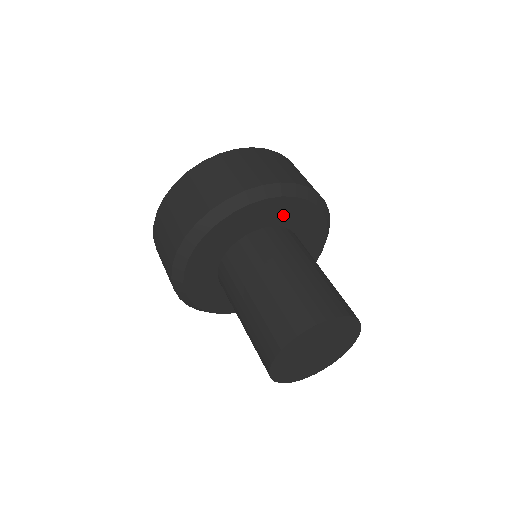
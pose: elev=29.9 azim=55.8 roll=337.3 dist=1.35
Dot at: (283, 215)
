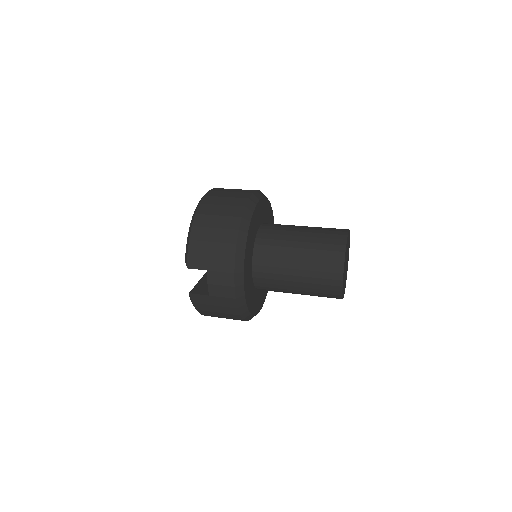
Dot at: (267, 217)
